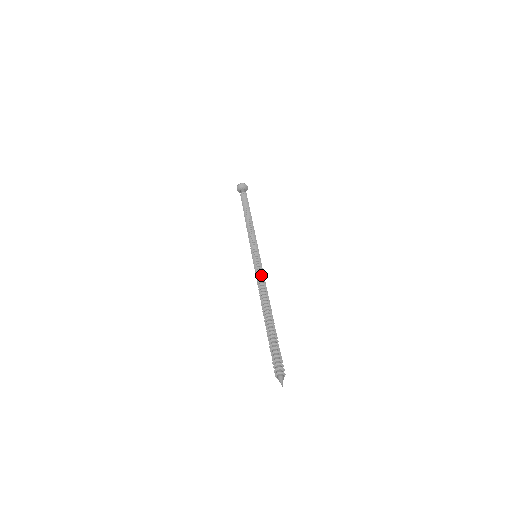
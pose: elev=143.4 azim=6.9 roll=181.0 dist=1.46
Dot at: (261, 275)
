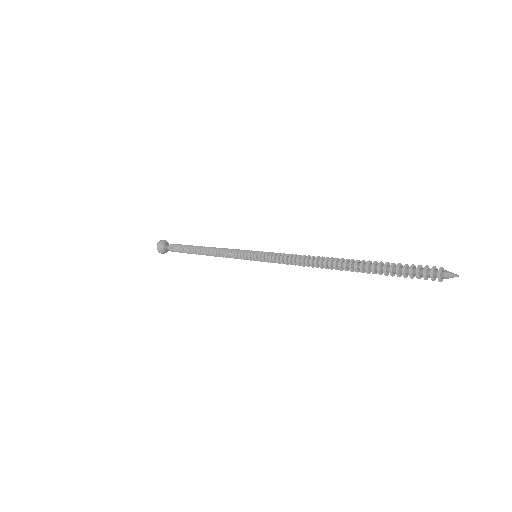
Dot at: occluded
